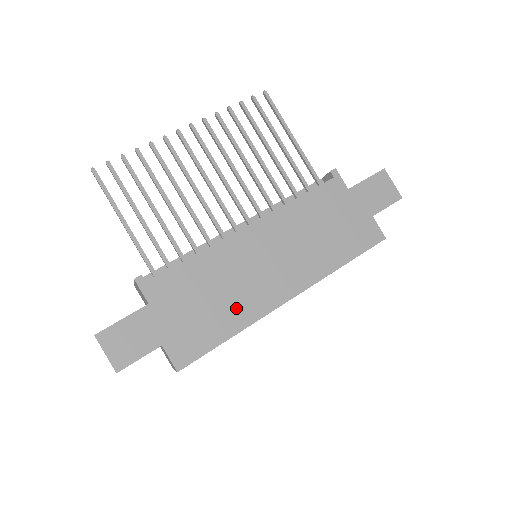
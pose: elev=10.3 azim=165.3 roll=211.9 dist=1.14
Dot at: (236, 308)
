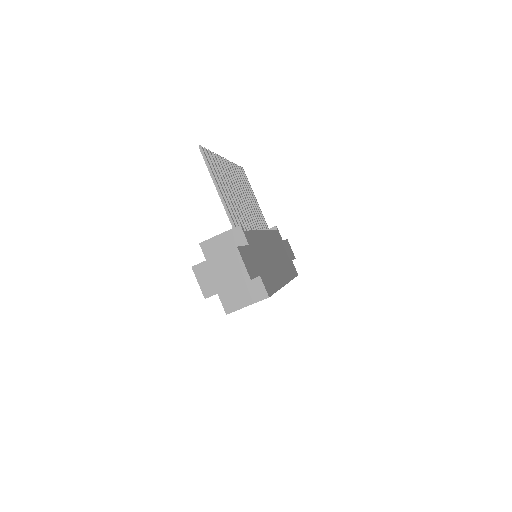
Dot at: (274, 274)
